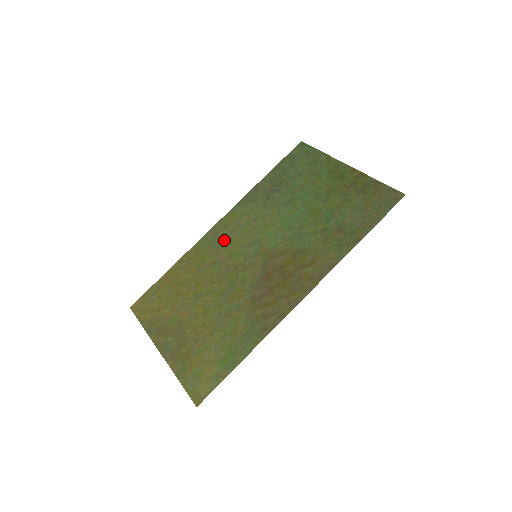
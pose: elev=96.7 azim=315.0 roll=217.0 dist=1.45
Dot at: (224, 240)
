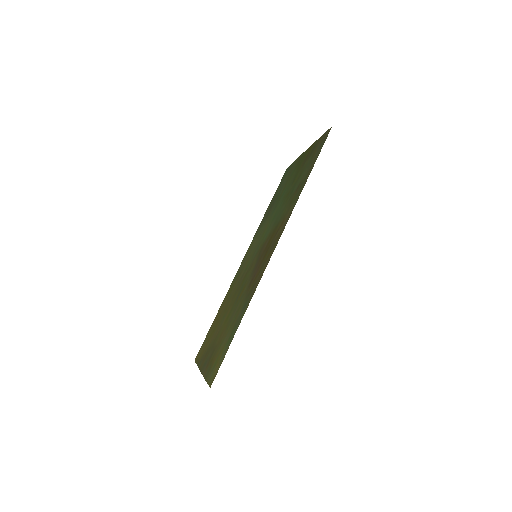
Dot at: (243, 266)
